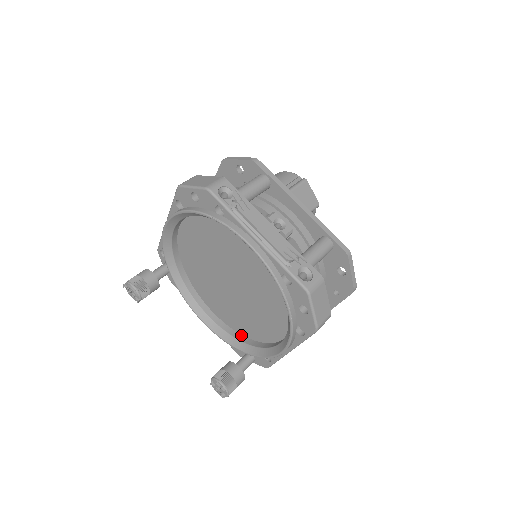
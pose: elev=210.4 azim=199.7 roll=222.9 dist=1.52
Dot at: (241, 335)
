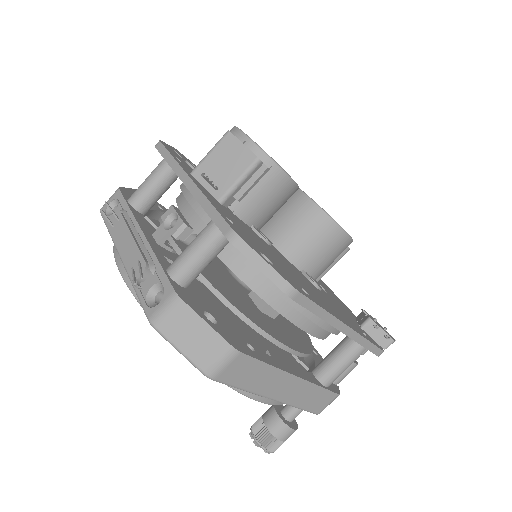
Dot at: occluded
